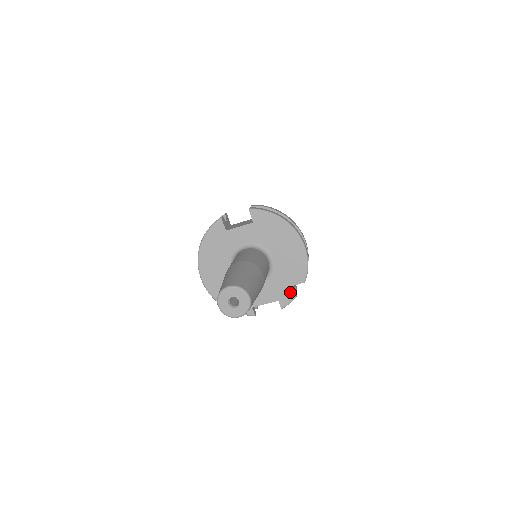
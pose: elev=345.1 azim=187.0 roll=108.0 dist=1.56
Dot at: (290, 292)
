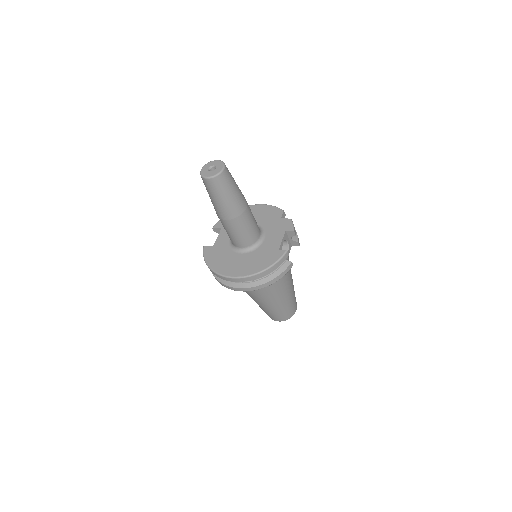
Dot at: (284, 221)
